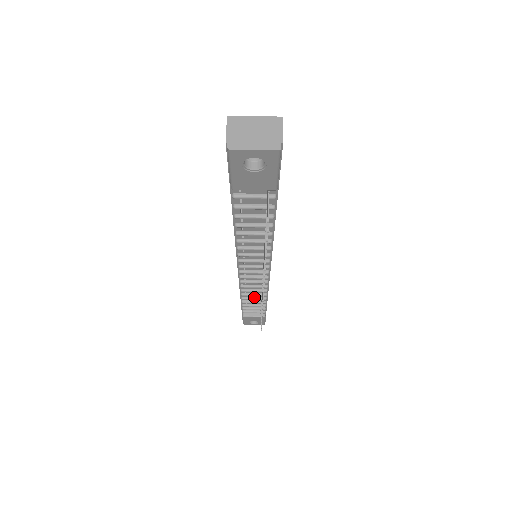
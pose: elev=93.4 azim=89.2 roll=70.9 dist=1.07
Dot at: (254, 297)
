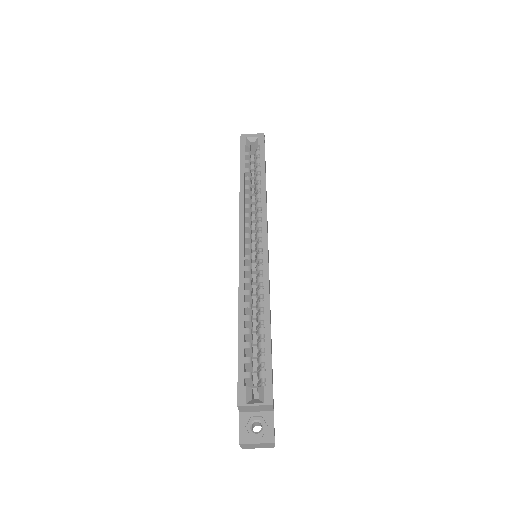
Dot at: occluded
